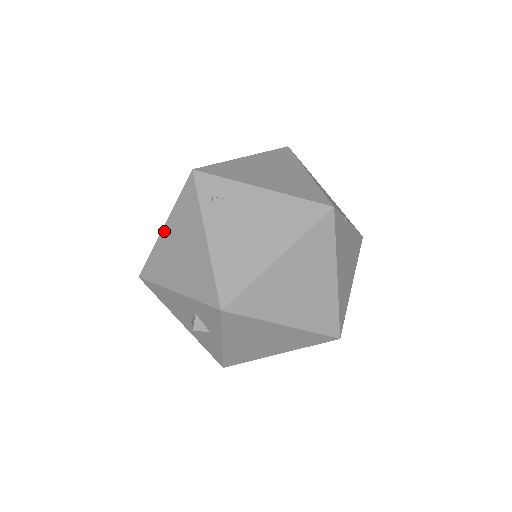
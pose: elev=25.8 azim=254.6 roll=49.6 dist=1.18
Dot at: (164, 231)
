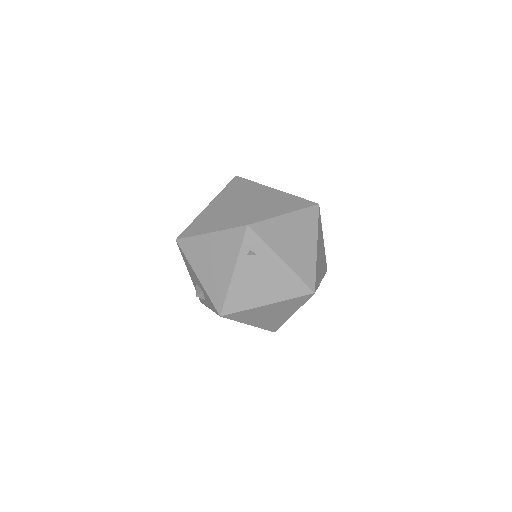
Dot at: (208, 236)
